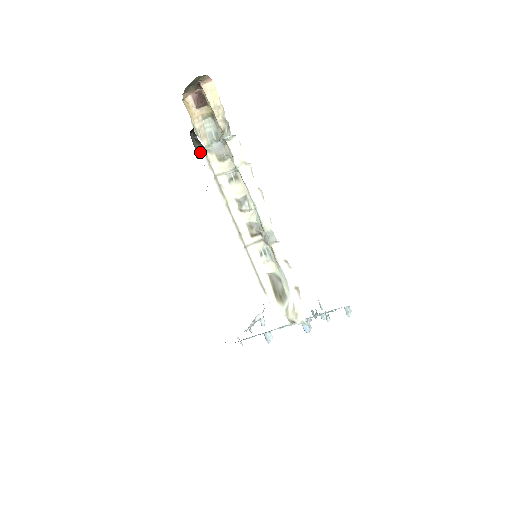
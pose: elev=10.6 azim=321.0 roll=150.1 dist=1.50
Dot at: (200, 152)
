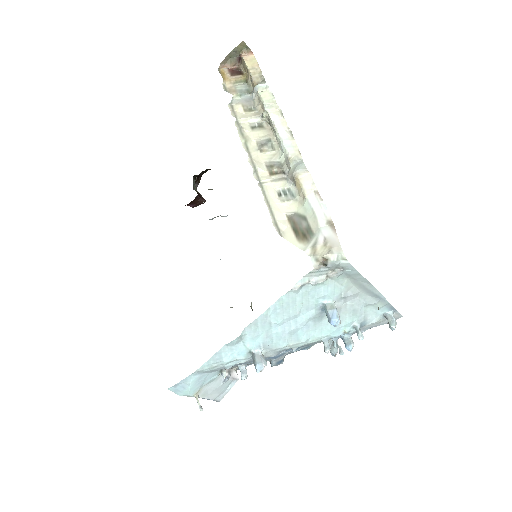
Dot at: (198, 196)
